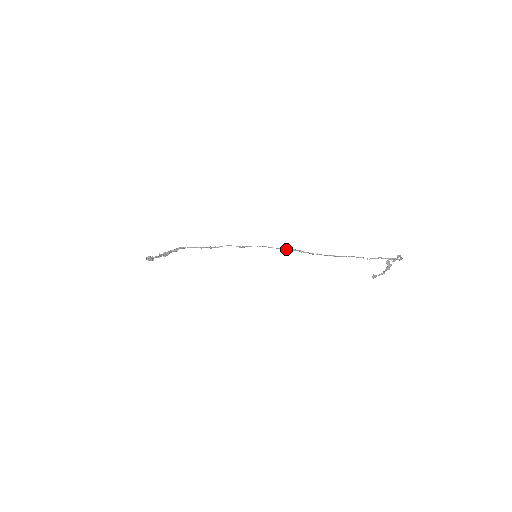
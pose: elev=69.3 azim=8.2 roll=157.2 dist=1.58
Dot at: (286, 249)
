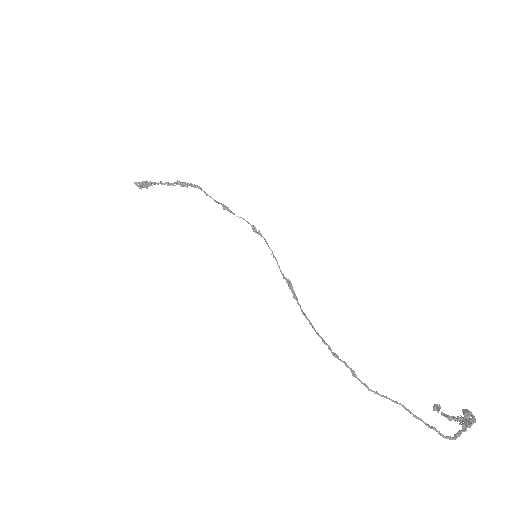
Dot at: (284, 277)
